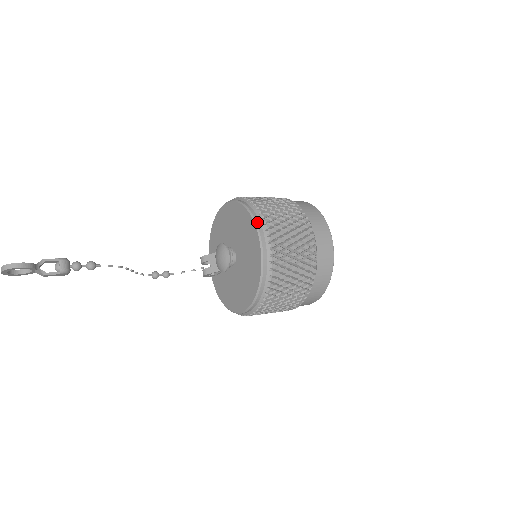
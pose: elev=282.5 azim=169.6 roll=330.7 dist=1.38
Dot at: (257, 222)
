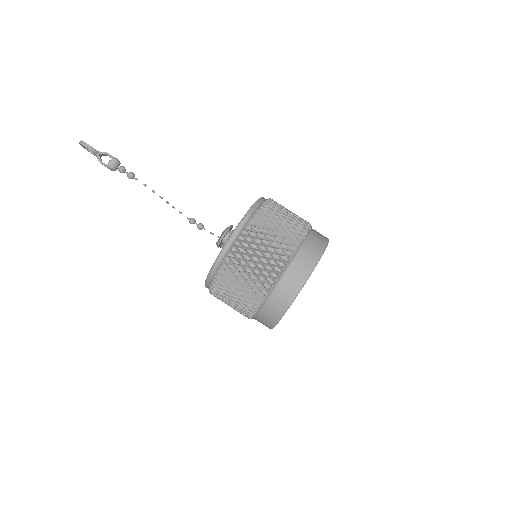
Dot at: (244, 219)
